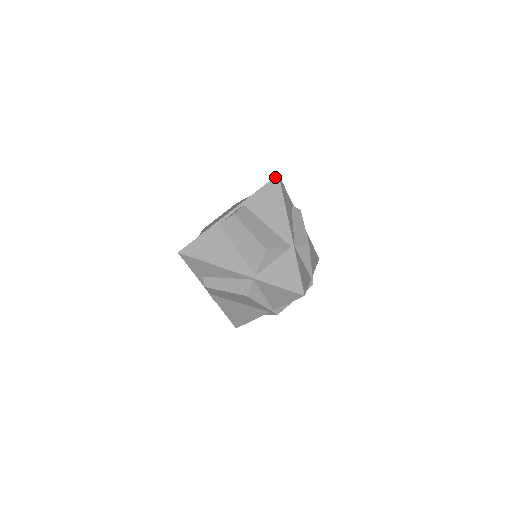
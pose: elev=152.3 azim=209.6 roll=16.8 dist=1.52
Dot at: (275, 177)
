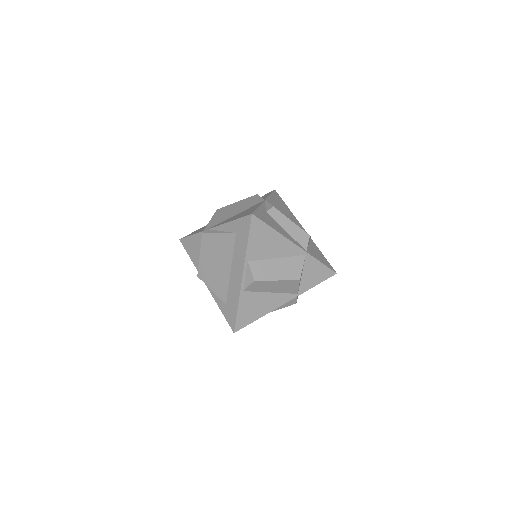
Dot at: (252, 219)
